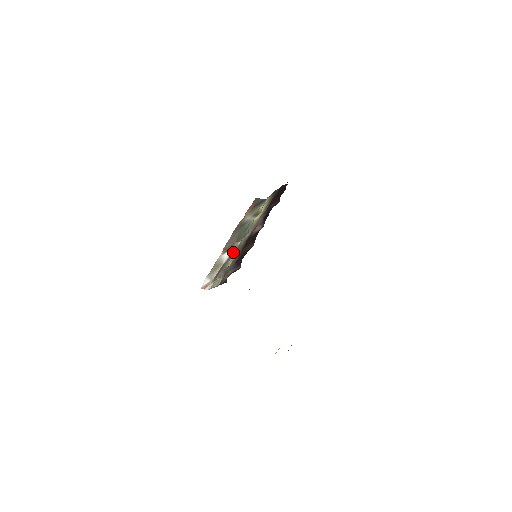
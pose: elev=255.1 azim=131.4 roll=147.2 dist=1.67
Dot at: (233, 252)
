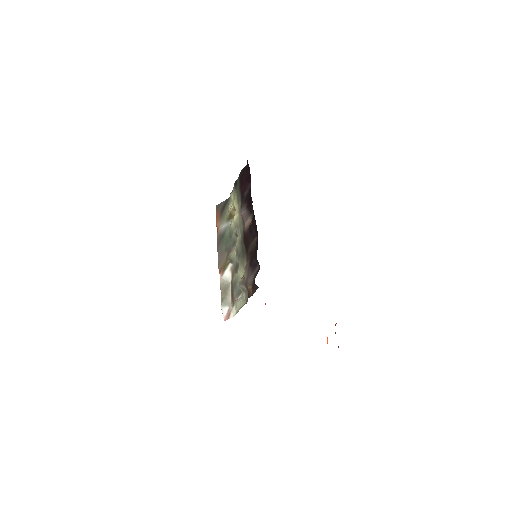
Dot at: (233, 265)
